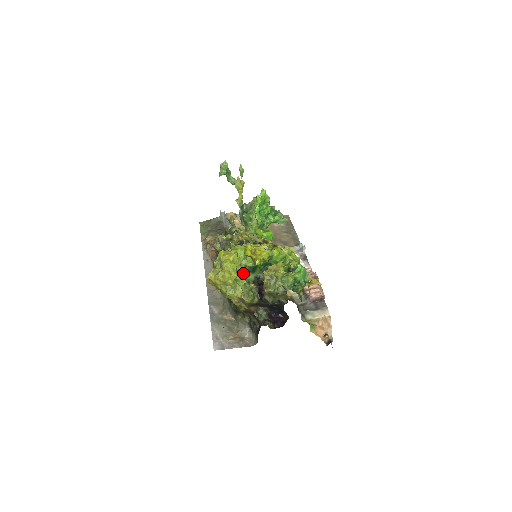
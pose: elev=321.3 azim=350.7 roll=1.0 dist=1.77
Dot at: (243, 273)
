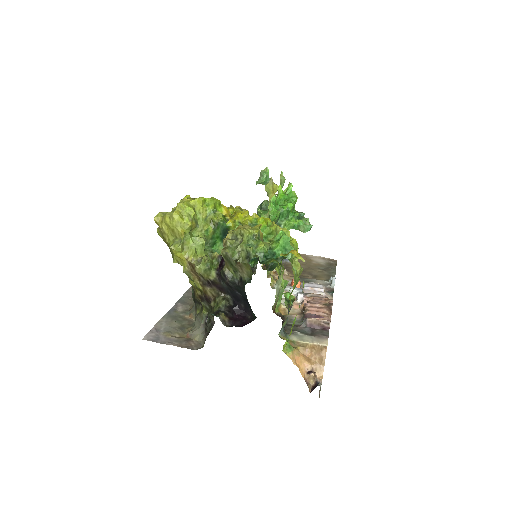
Dot at: (206, 231)
